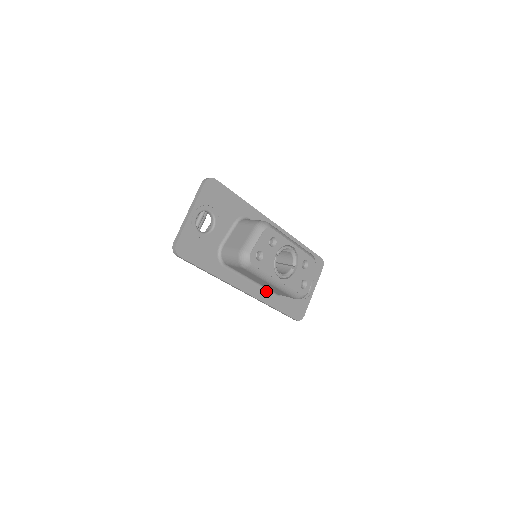
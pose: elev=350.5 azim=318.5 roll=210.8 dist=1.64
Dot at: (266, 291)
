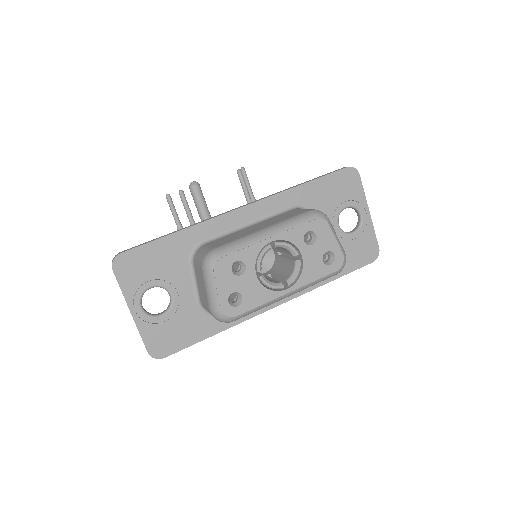
Dot at: occluded
